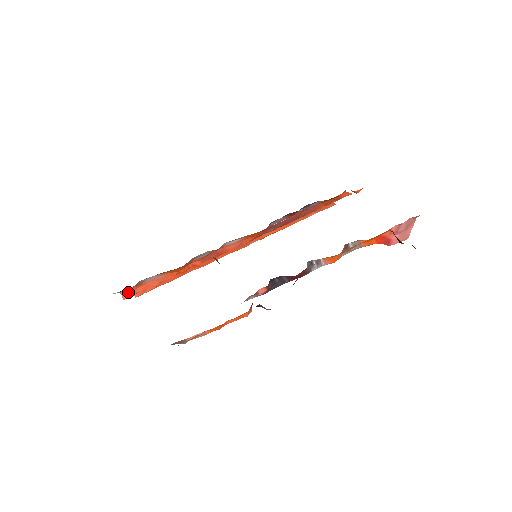
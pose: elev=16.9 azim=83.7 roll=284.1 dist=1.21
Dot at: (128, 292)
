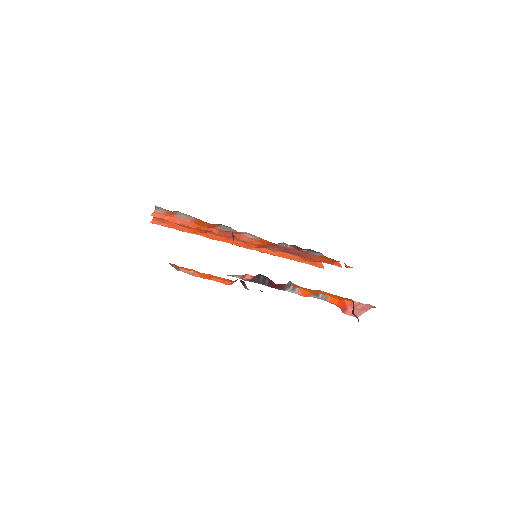
Dot at: (159, 213)
